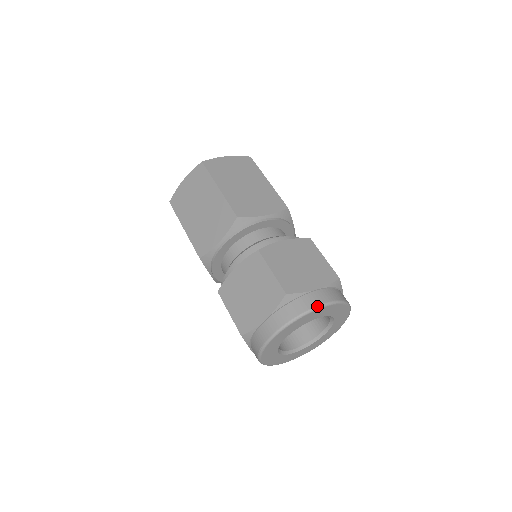
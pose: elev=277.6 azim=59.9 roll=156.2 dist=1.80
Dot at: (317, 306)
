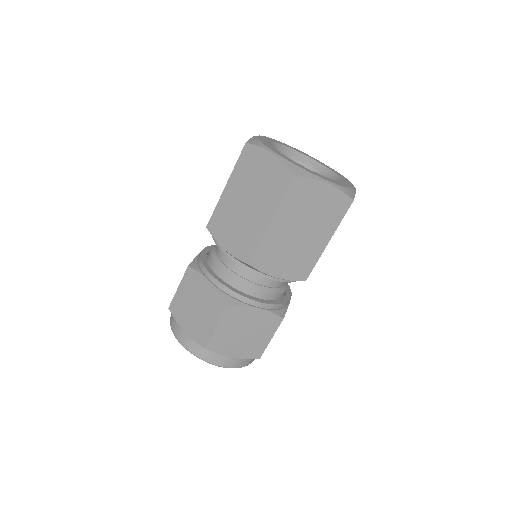
Dot at: (217, 365)
